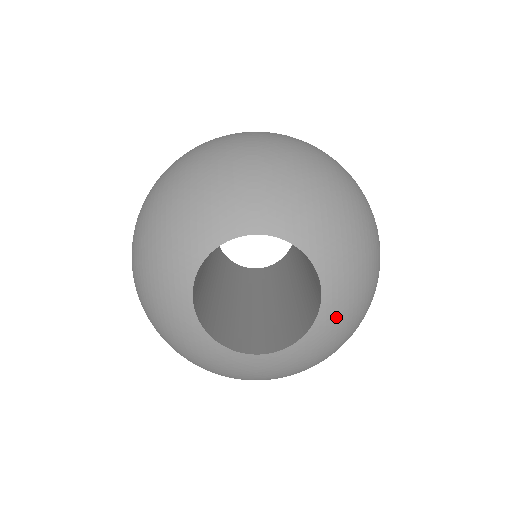
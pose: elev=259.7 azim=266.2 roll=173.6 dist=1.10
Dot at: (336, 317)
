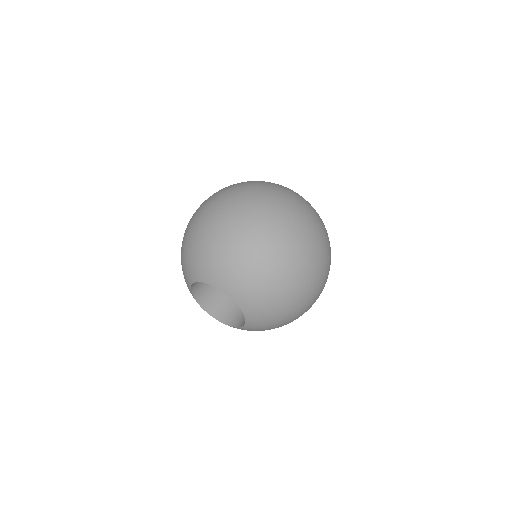
Dot at: occluded
